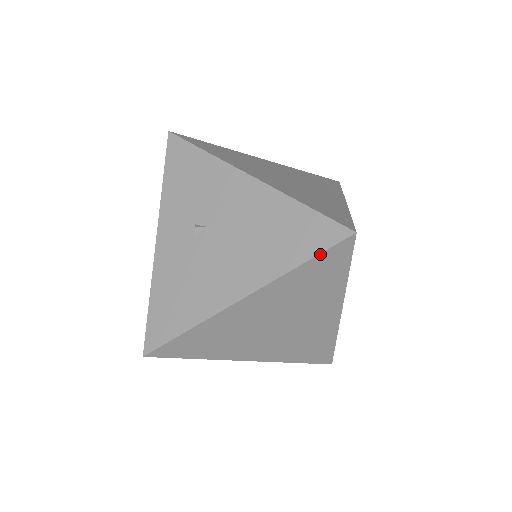
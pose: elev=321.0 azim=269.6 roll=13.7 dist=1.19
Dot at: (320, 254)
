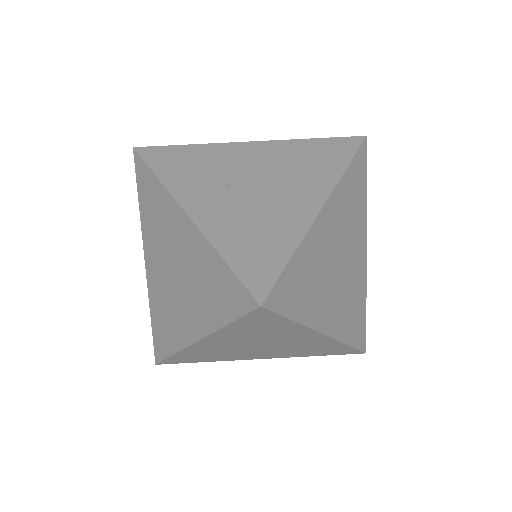
Dot at: (355, 155)
